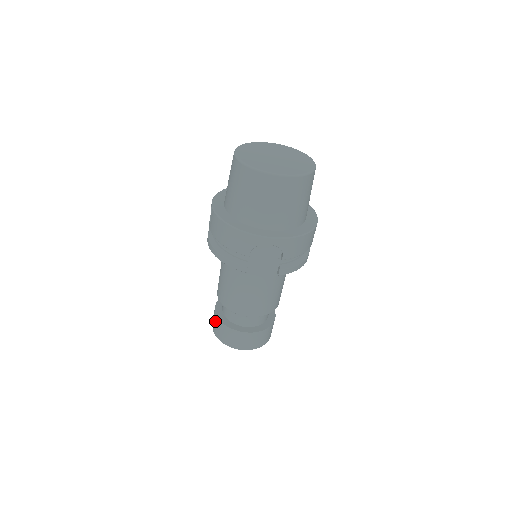
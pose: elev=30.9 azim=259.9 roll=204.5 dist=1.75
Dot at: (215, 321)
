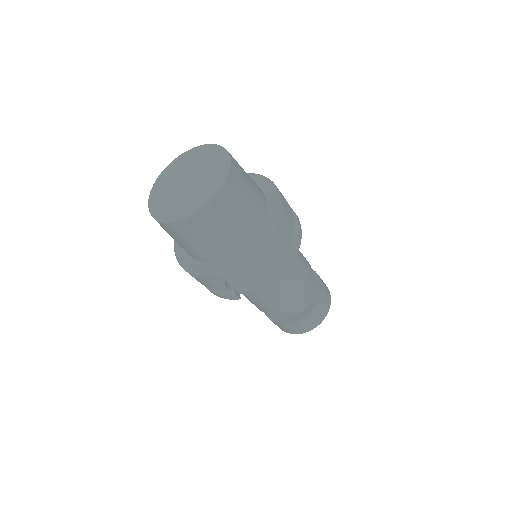
Dot at: occluded
